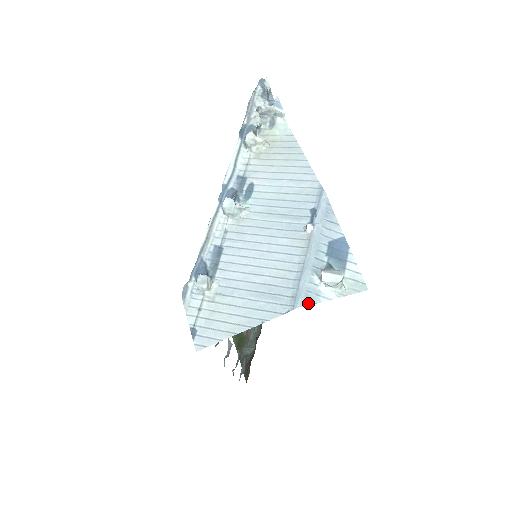
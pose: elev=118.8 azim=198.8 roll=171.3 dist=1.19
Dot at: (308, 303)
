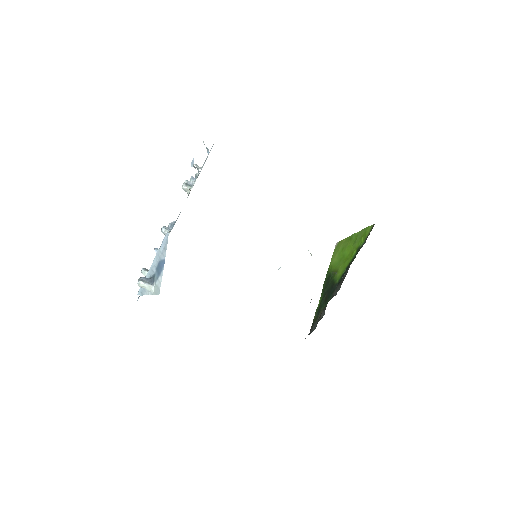
Dot at: (141, 294)
